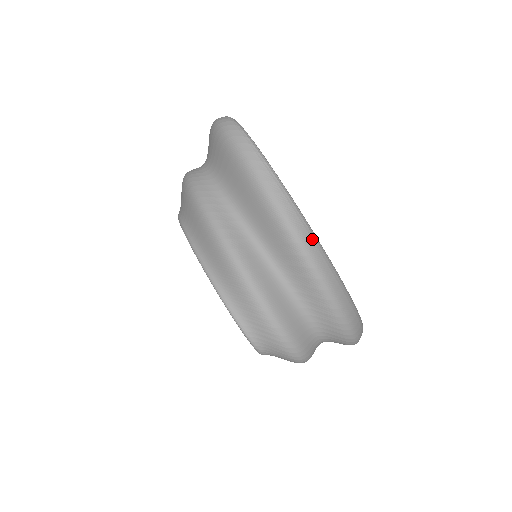
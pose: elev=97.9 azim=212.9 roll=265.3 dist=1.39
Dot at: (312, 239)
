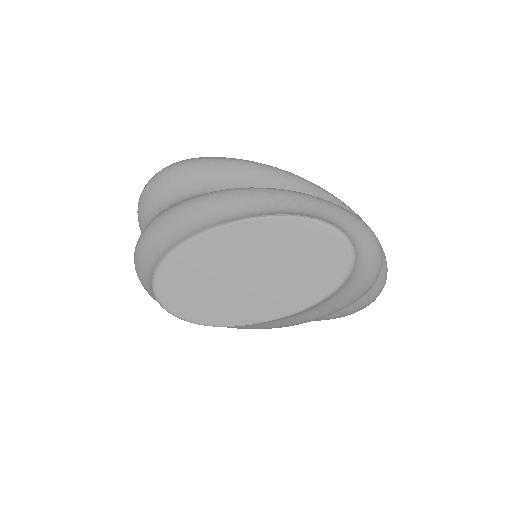
Dot at: occluded
